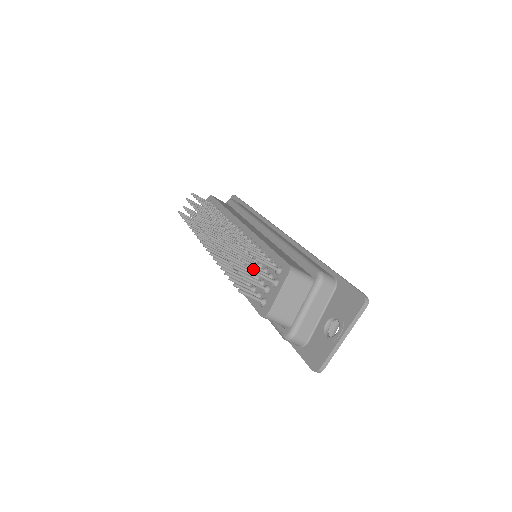
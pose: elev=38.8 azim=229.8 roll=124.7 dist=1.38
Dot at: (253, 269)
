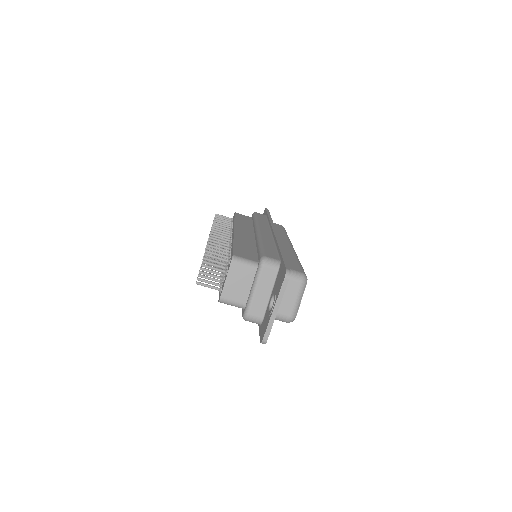
Dot at: (209, 264)
